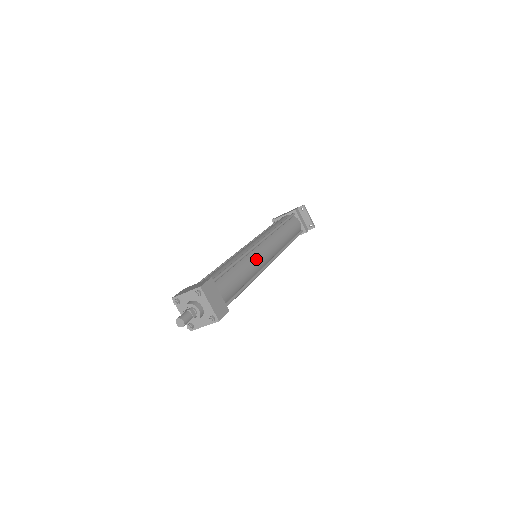
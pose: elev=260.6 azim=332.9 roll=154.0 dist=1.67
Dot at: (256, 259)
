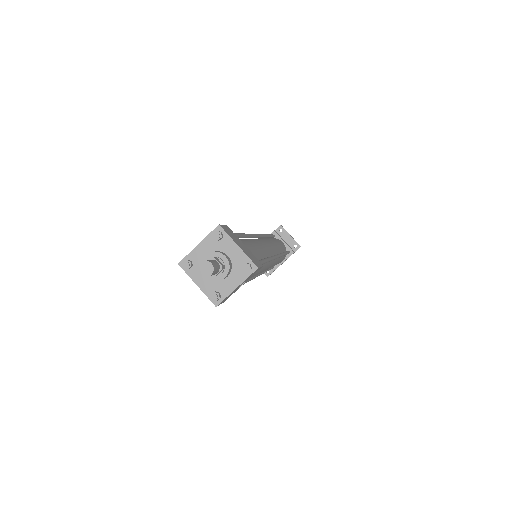
Dot at: (262, 243)
